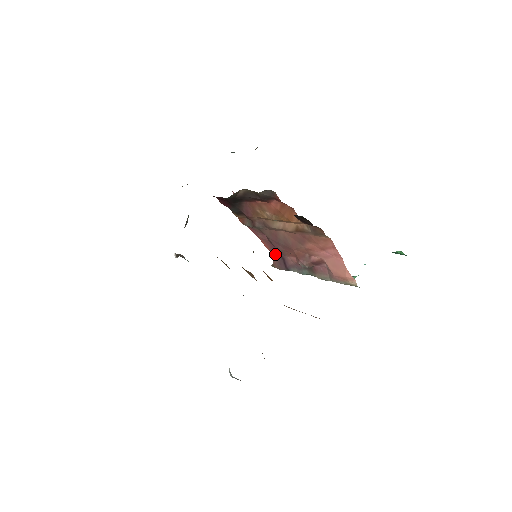
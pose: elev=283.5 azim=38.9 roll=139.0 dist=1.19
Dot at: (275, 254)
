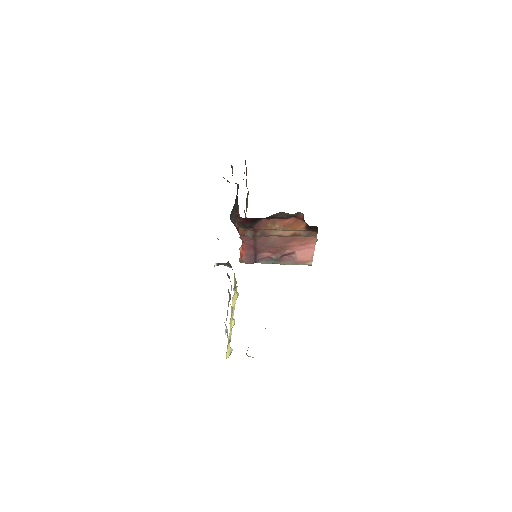
Dot at: (249, 253)
